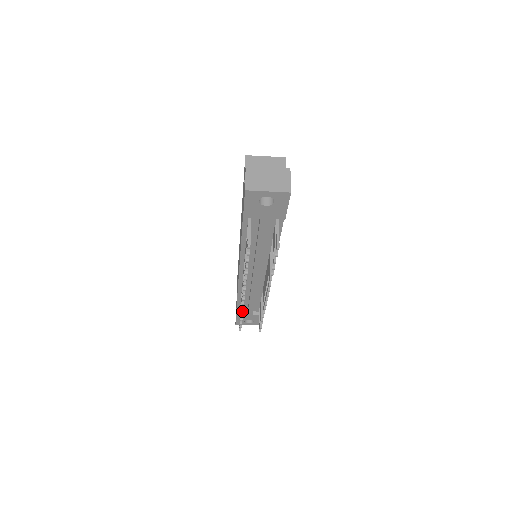
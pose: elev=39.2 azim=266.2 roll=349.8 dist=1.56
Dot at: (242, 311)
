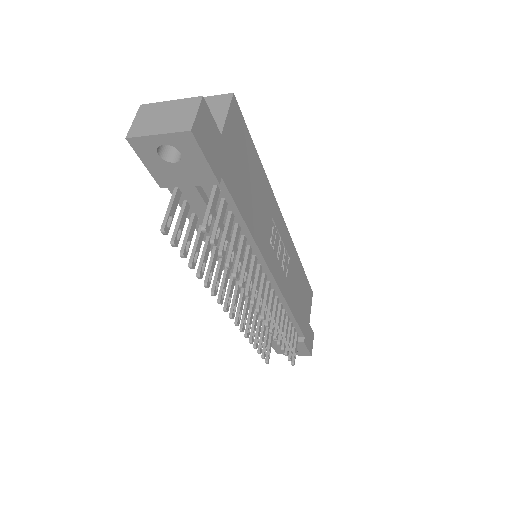
Dot at: (245, 335)
